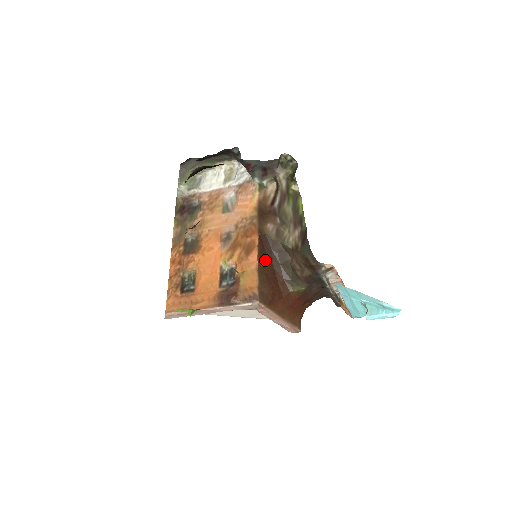
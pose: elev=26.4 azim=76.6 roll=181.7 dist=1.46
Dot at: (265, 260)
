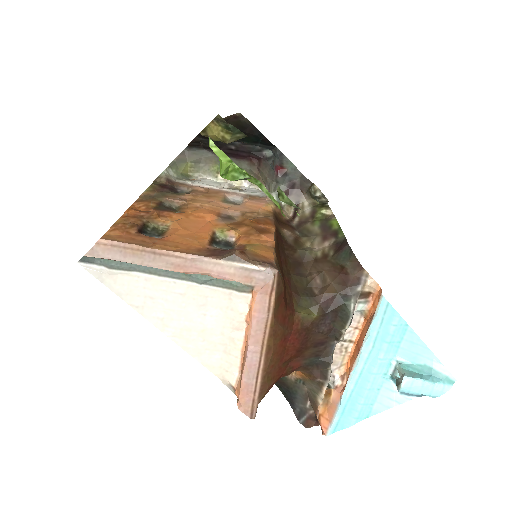
Dot at: (278, 253)
